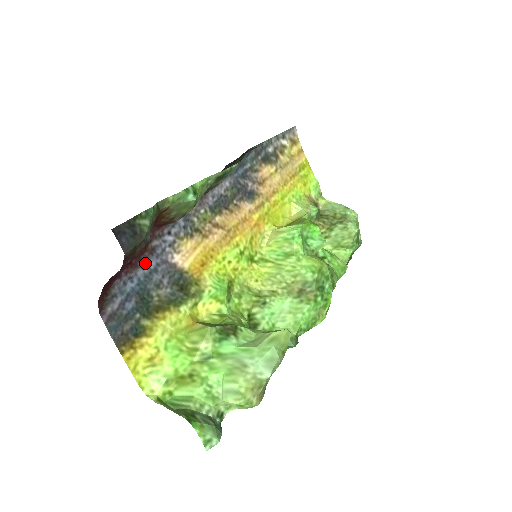
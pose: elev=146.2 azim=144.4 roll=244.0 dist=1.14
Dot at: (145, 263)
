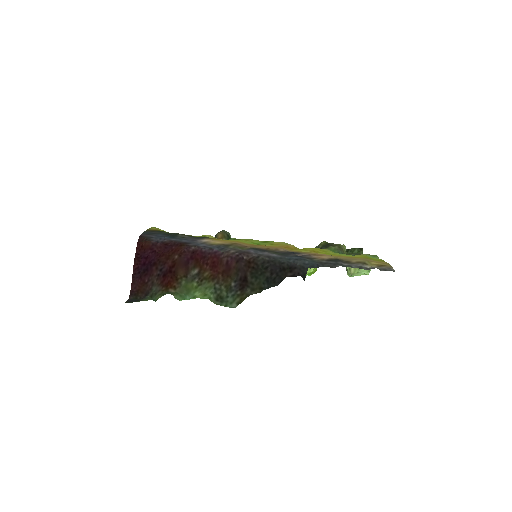
Dot at: (179, 241)
